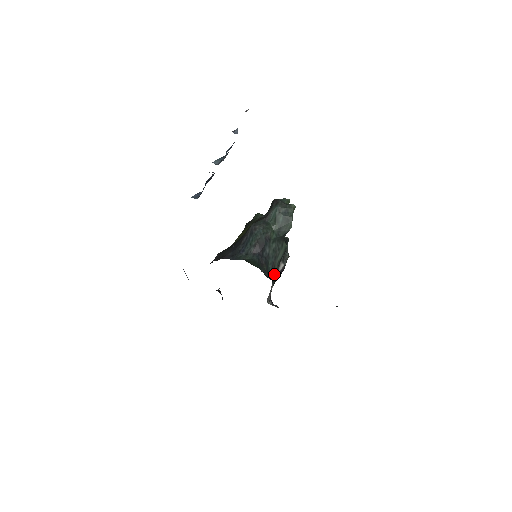
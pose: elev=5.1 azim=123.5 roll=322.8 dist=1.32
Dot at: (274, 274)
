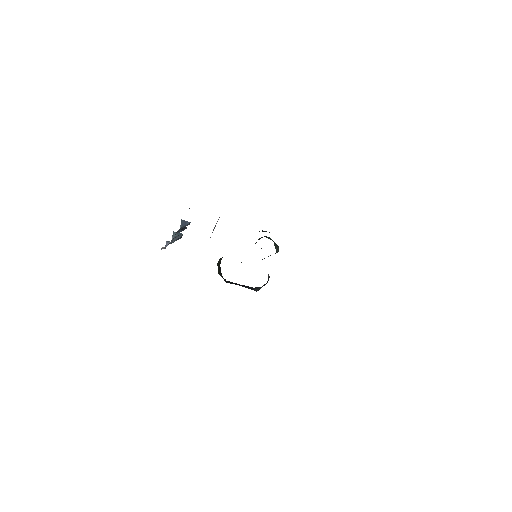
Dot at: occluded
